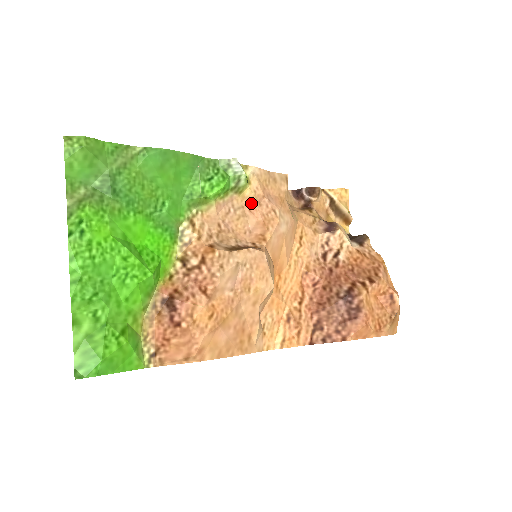
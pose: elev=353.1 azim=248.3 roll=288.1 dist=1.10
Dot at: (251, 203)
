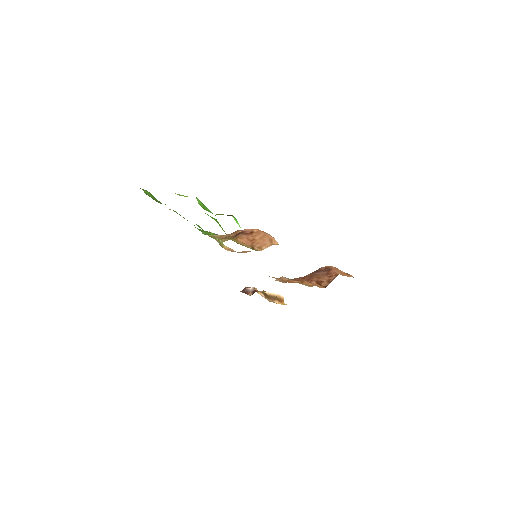
Dot at: occluded
